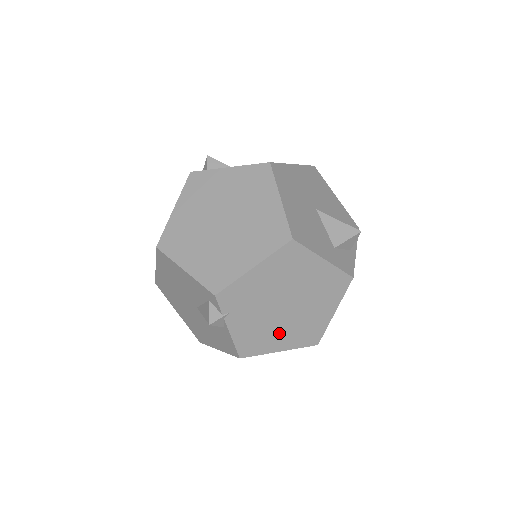
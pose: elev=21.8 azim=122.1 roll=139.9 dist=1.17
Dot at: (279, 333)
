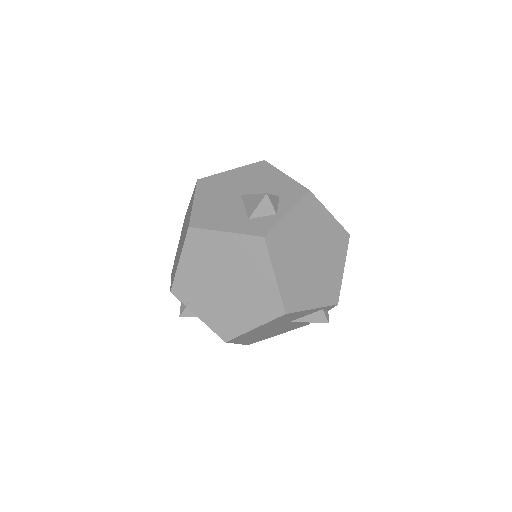
Dot at: (240, 311)
